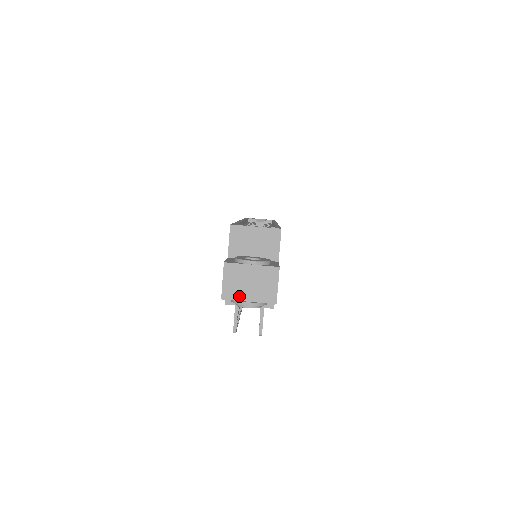
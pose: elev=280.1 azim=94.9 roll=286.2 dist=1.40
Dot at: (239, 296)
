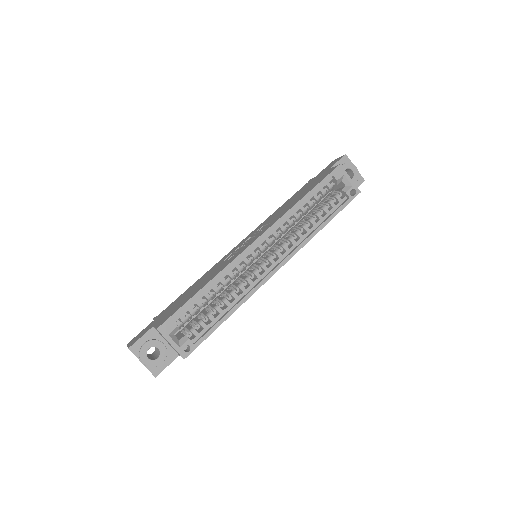
Dot at: occluded
